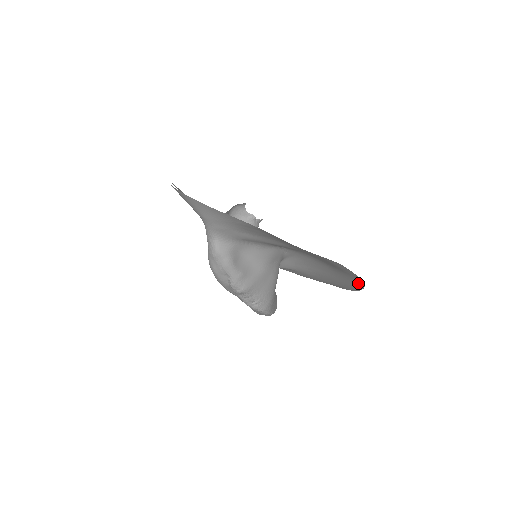
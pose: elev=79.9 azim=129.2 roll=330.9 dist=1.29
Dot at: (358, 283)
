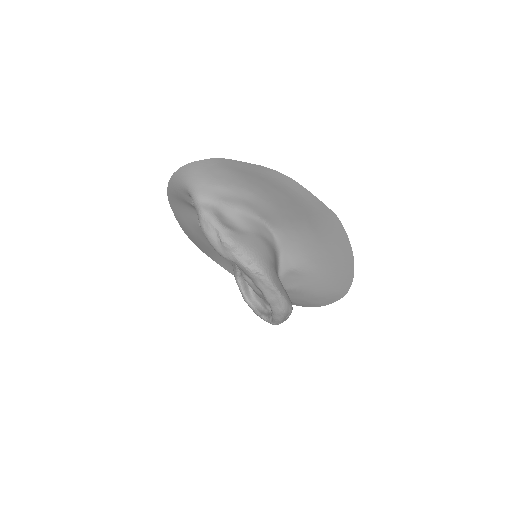
Dot at: (338, 229)
